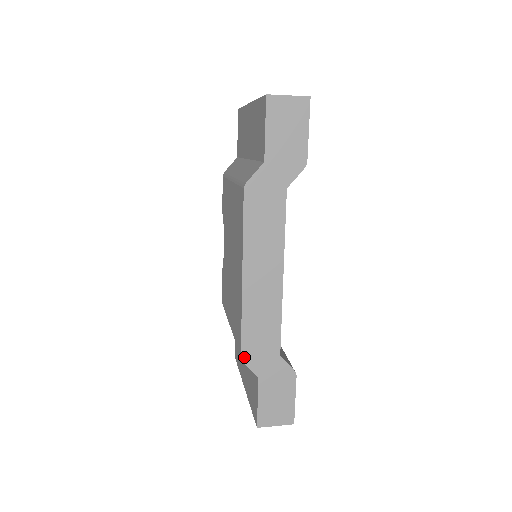
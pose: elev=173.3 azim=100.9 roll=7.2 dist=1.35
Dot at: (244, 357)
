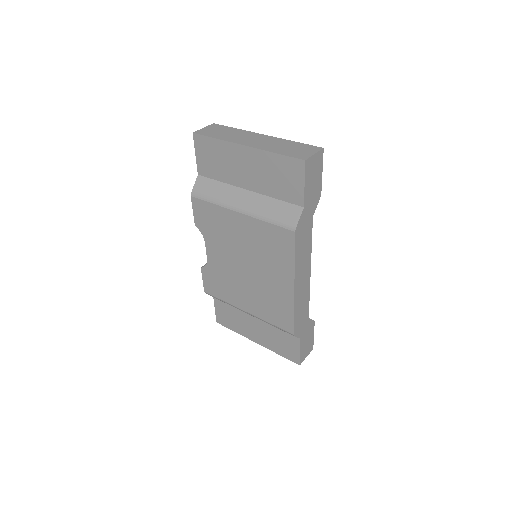
Dot at: (295, 333)
